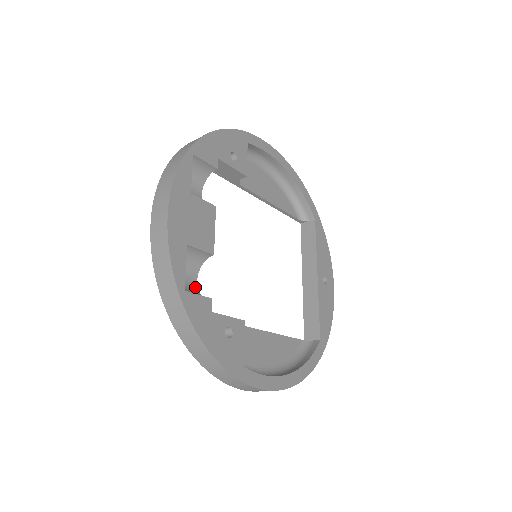
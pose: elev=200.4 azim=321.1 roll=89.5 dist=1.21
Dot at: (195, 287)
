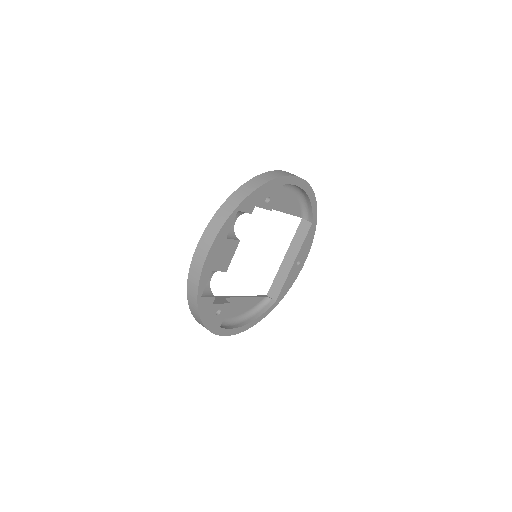
Dot at: (209, 283)
